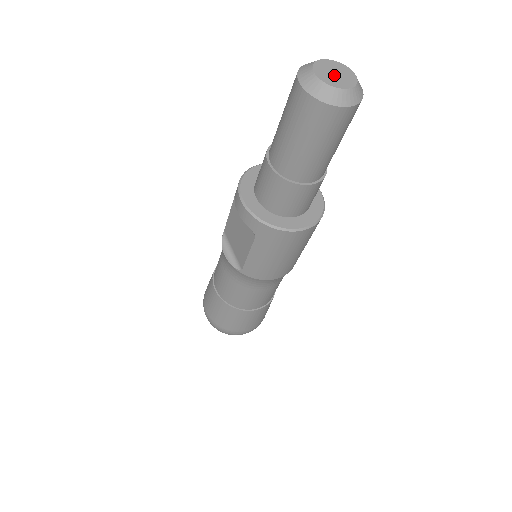
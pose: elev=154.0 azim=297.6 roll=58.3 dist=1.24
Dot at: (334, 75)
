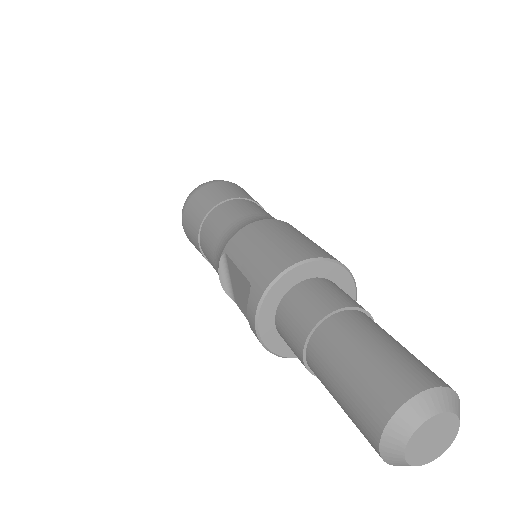
Dot at: (429, 444)
